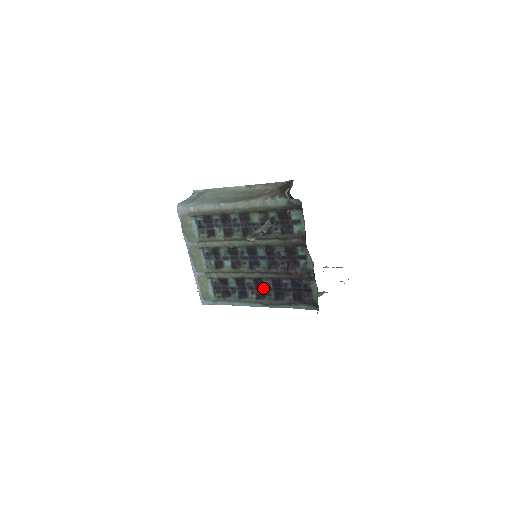
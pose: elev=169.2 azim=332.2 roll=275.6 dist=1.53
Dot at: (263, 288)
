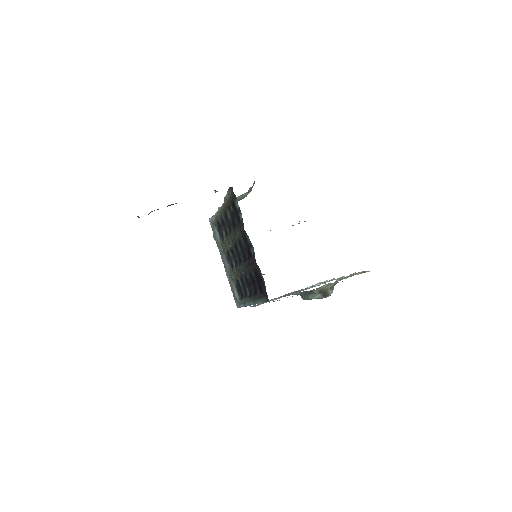
Dot at: (249, 284)
